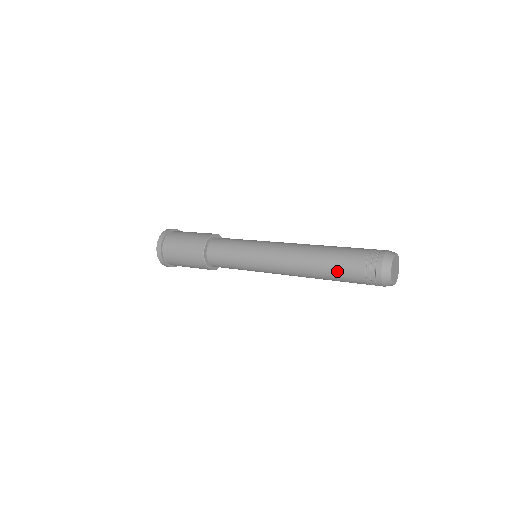
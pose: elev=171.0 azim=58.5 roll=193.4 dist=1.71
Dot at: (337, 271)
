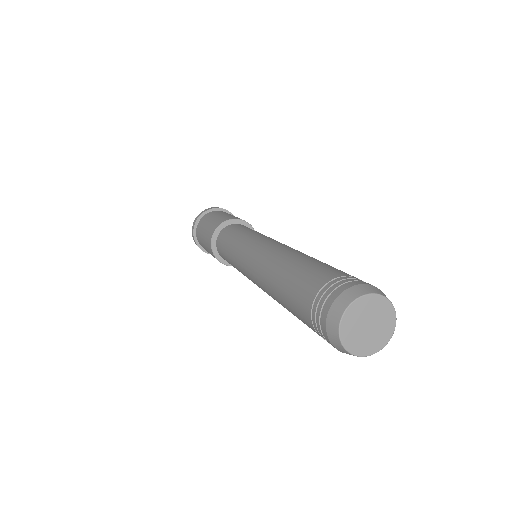
Dot at: (289, 304)
